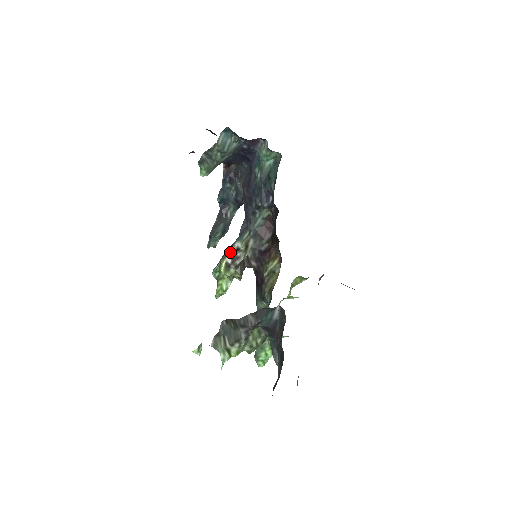
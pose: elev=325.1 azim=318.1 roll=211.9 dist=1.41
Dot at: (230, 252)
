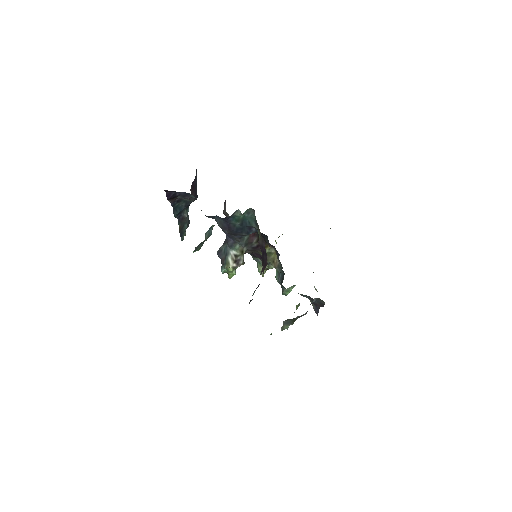
Dot at: (231, 260)
